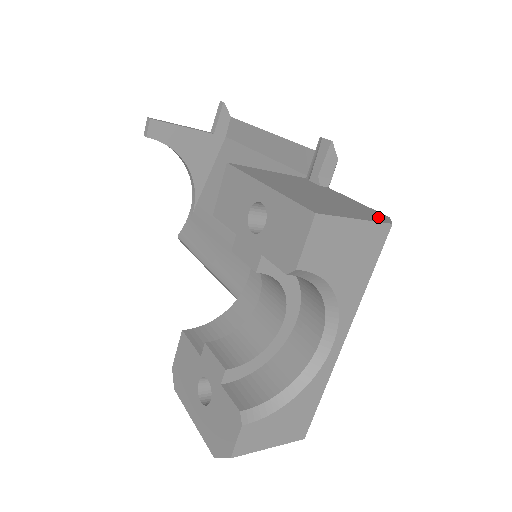
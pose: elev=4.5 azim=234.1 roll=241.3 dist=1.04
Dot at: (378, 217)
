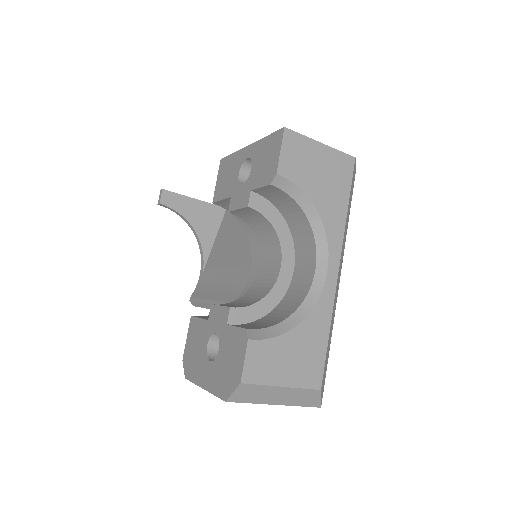
Dot at: occluded
